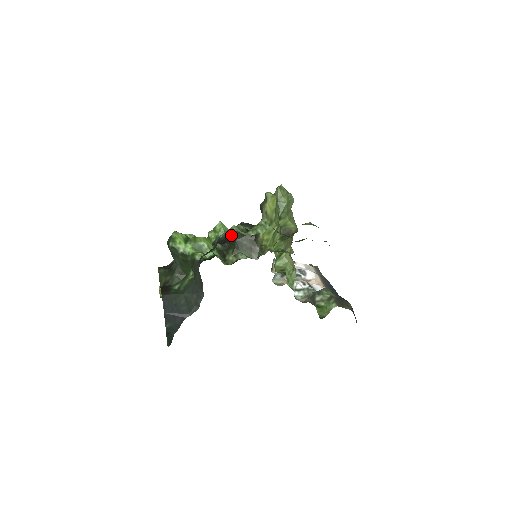
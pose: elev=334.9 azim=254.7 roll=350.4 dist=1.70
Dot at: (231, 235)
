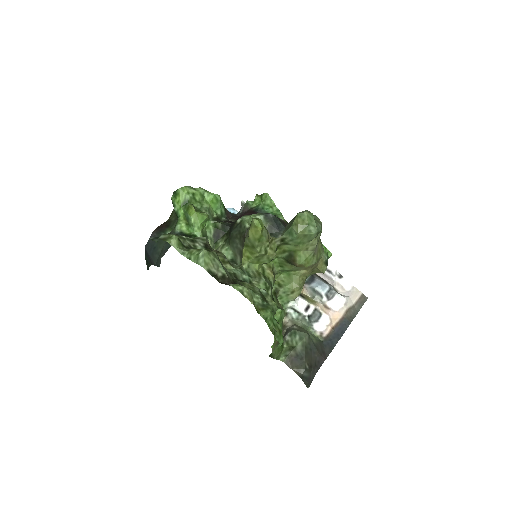
Dot at: (188, 237)
